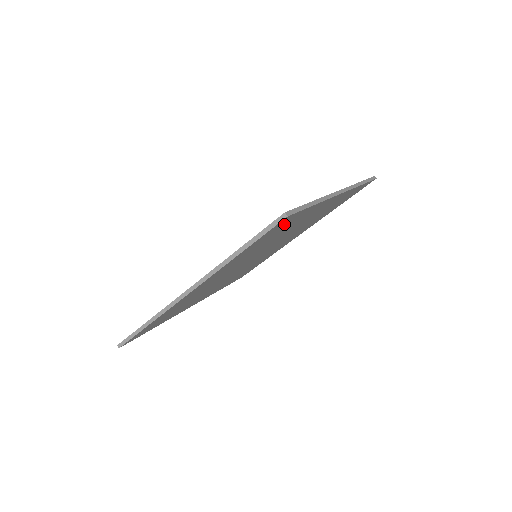
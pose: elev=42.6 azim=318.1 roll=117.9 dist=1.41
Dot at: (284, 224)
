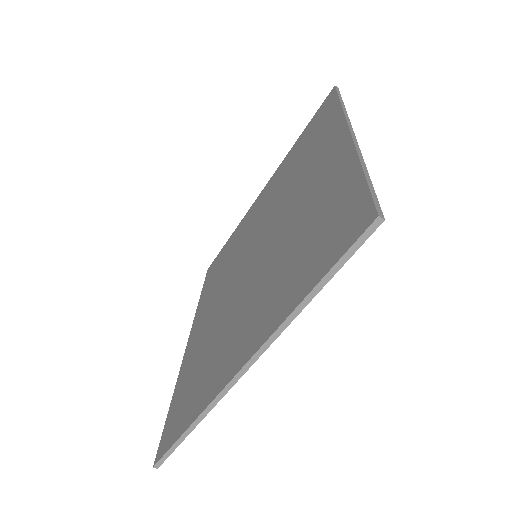
Dot at: occluded
